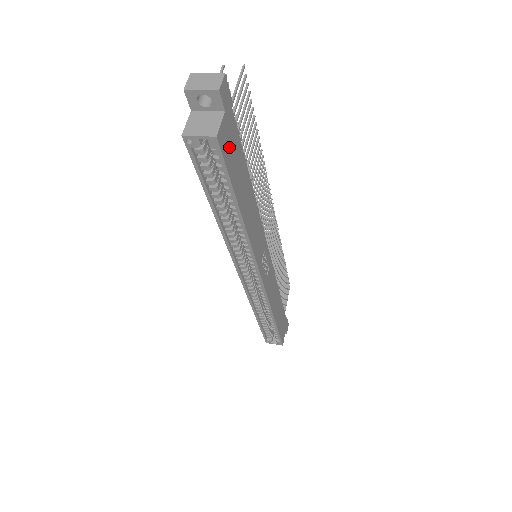
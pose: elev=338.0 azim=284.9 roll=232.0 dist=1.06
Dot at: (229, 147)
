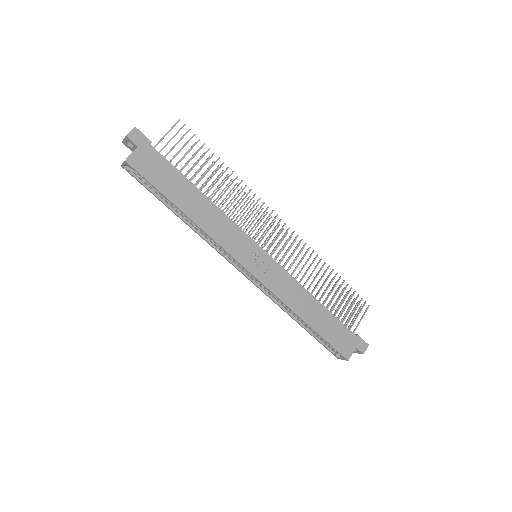
Dot at: (149, 167)
